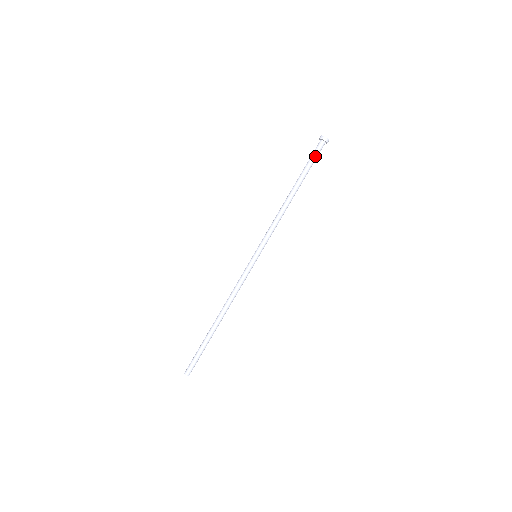
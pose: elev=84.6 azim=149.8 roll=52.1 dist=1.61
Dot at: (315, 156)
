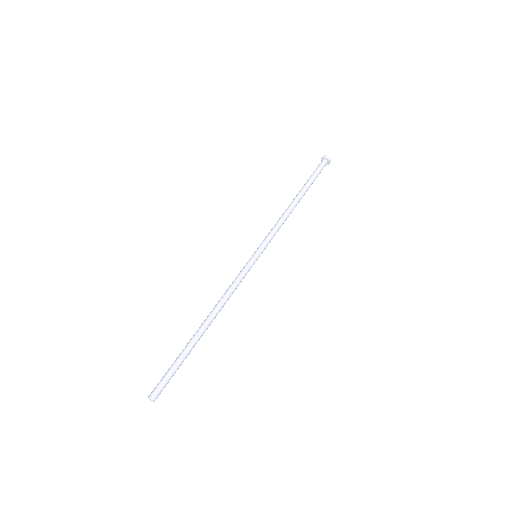
Dot at: (320, 172)
